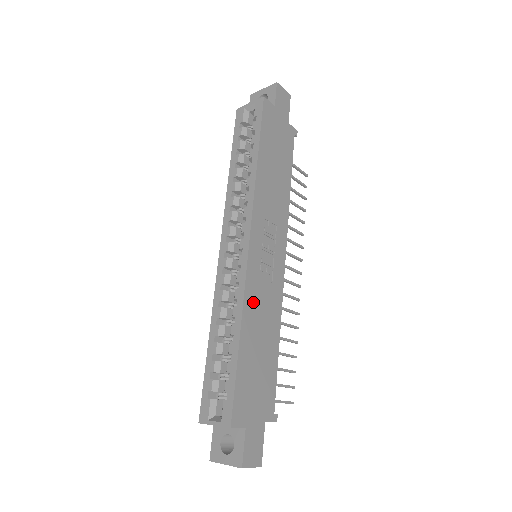
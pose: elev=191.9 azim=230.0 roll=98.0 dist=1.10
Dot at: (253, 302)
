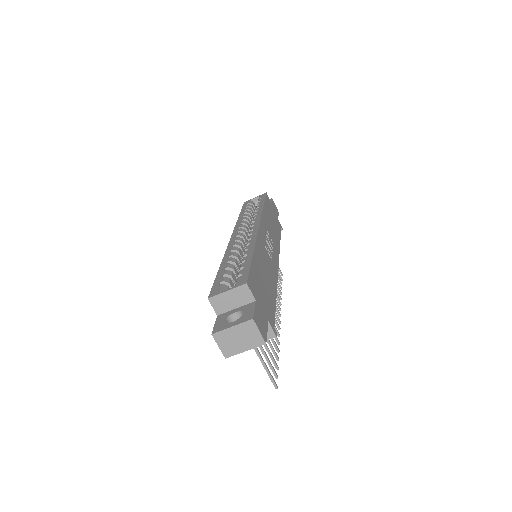
Dot at: (261, 251)
